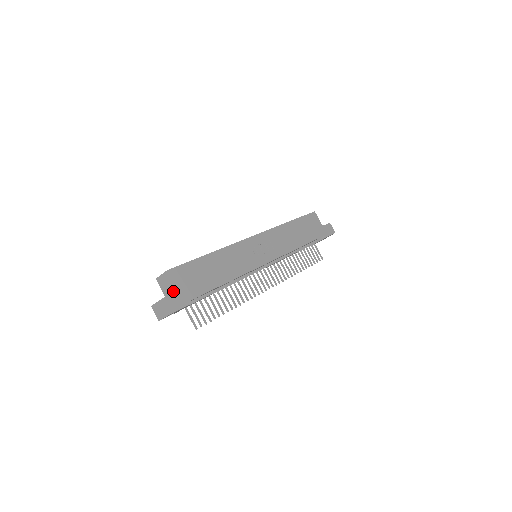
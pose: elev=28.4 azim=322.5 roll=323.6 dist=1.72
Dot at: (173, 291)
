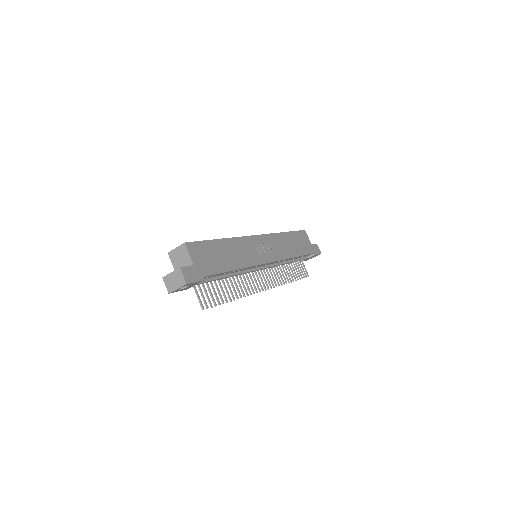
Dot at: (187, 265)
